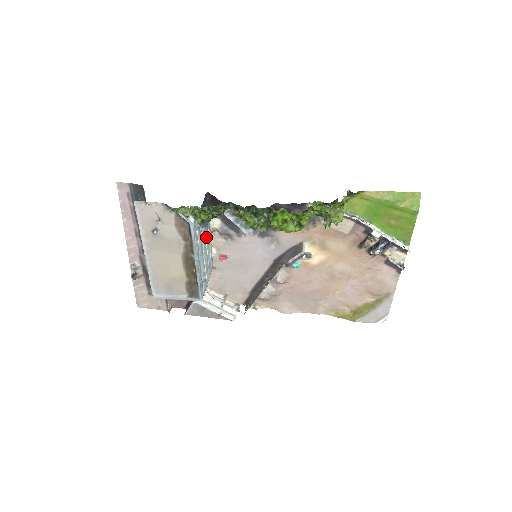
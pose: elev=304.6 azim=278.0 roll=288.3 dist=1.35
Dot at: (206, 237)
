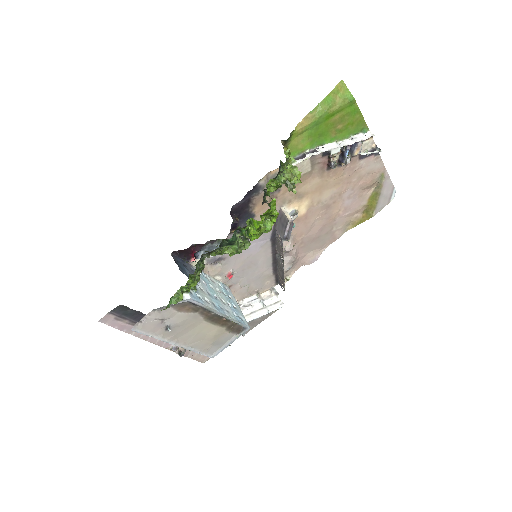
Dot at: (205, 281)
